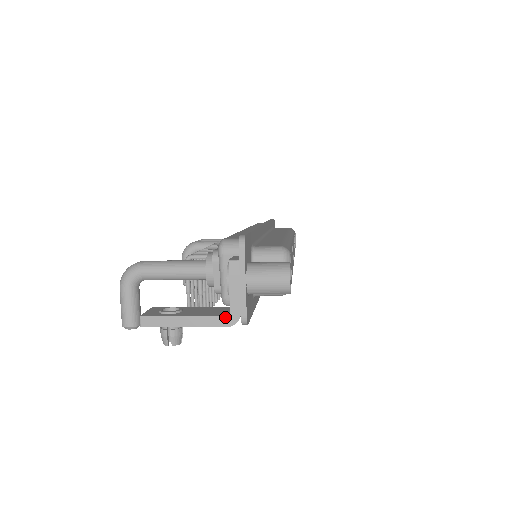
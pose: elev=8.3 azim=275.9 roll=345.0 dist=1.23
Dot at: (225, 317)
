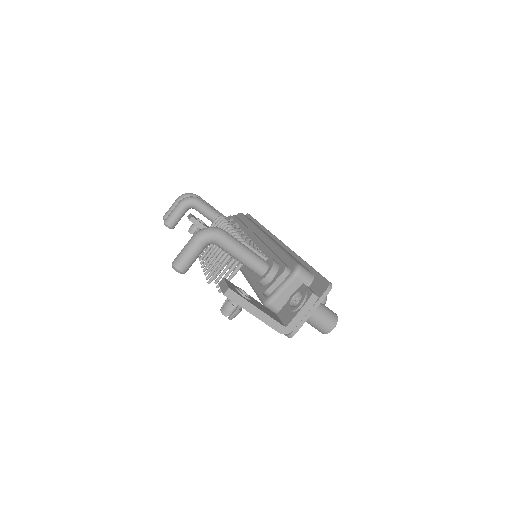
Dot at: (283, 326)
